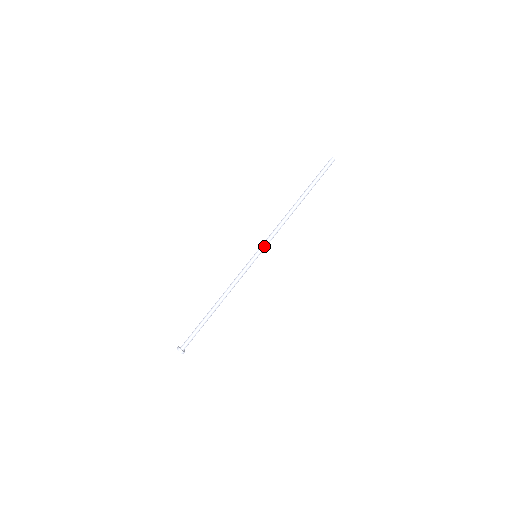
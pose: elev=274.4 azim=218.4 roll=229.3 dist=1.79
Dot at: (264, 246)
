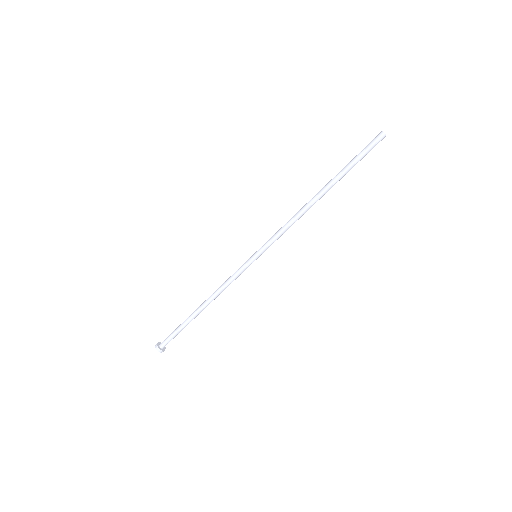
Dot at: (266, 245)
